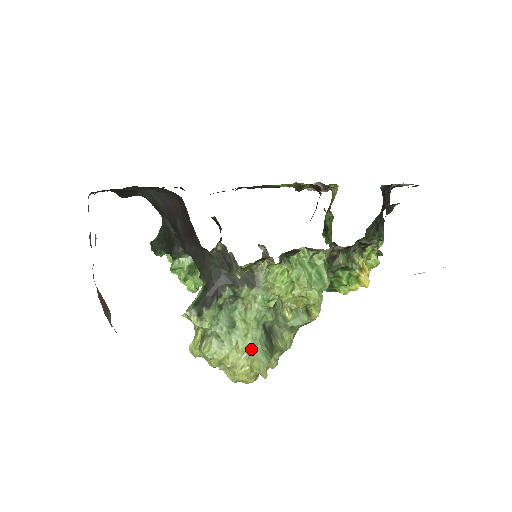
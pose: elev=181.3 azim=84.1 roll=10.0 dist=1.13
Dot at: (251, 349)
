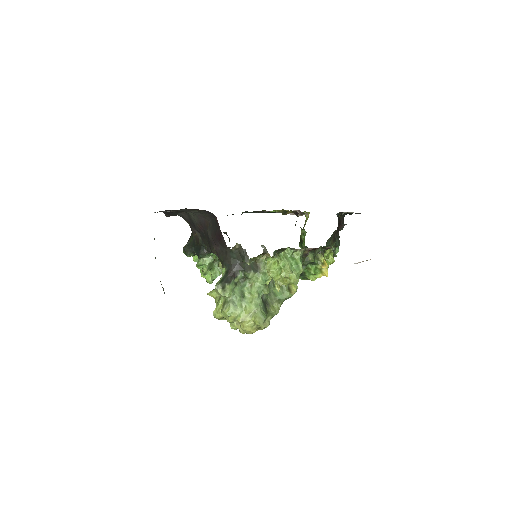
Dot at: (254, 311)
